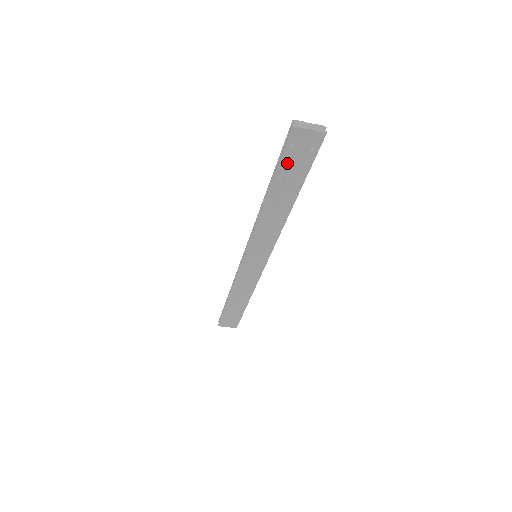
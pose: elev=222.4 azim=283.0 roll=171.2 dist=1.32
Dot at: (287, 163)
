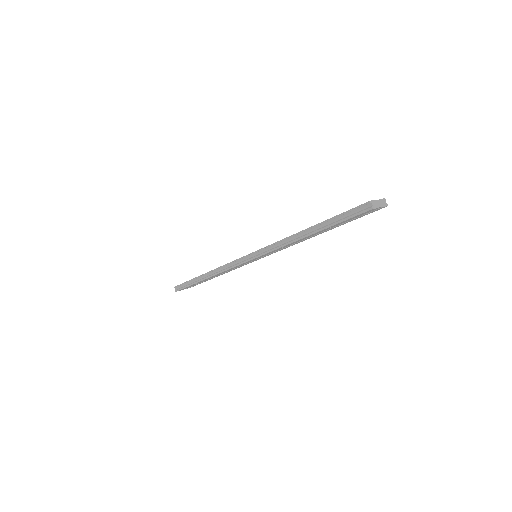
Dot at: (345, 221)
